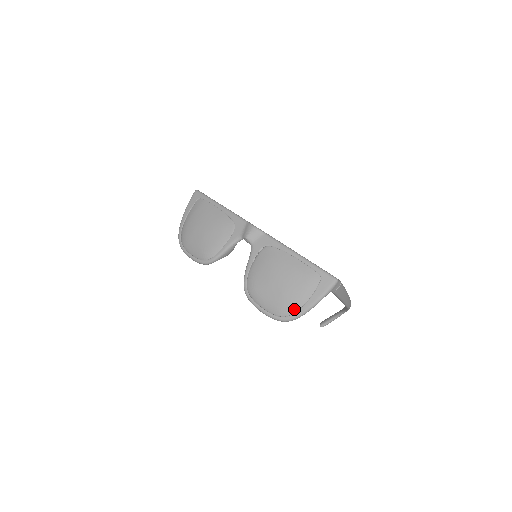
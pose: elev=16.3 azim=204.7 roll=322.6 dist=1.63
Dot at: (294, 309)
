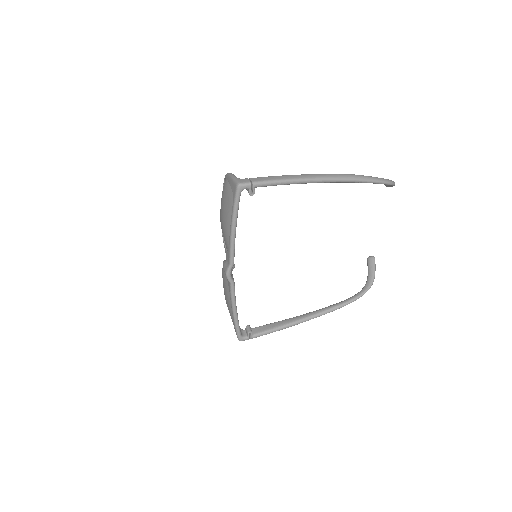
Dot at: occluded
